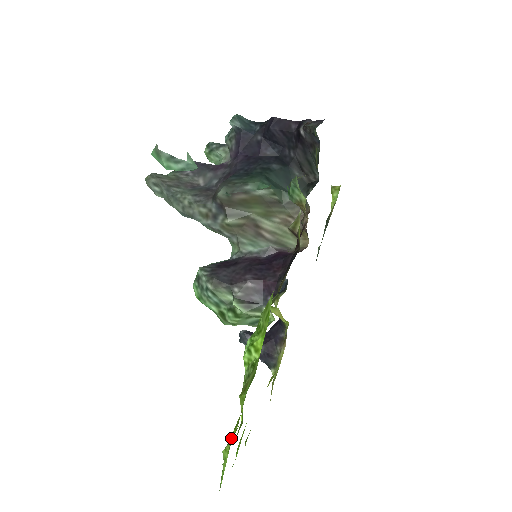
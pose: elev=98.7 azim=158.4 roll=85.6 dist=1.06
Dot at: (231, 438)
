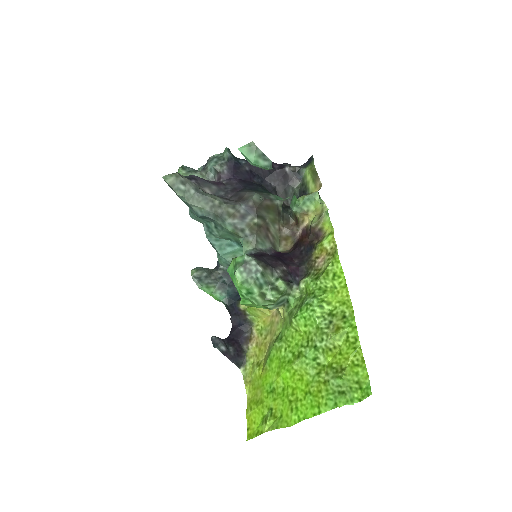
Dot at: (339, 368)
